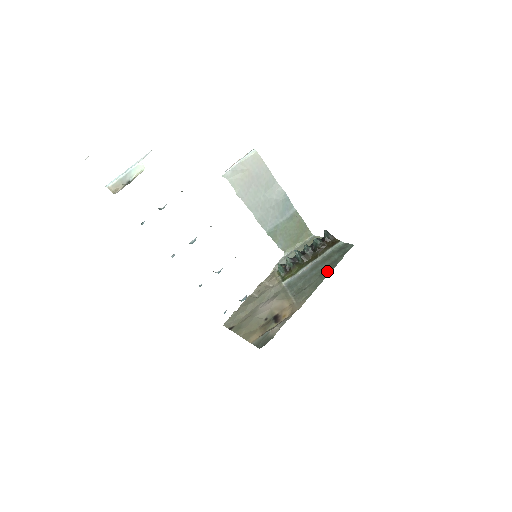
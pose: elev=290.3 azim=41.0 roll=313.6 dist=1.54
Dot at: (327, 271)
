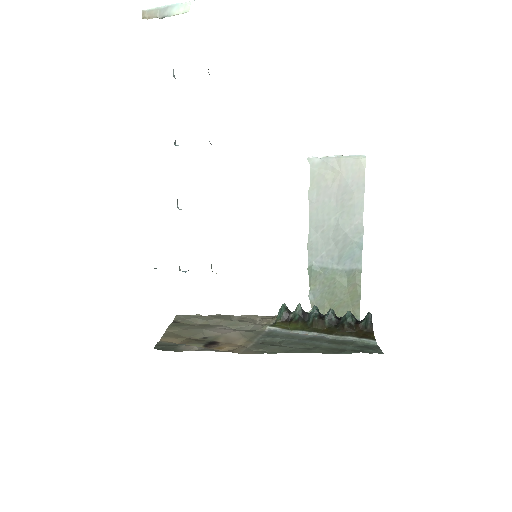
Dot at: (319, 350)
